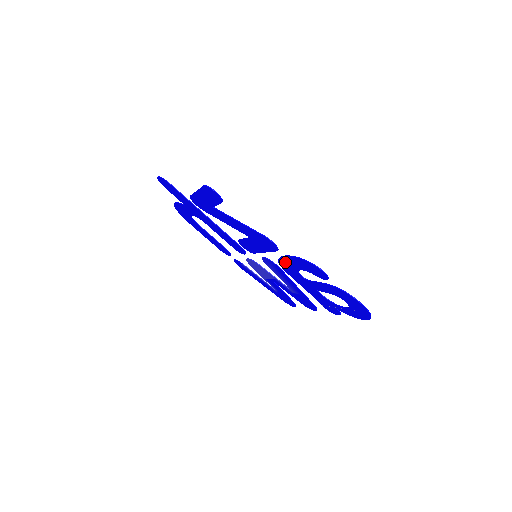
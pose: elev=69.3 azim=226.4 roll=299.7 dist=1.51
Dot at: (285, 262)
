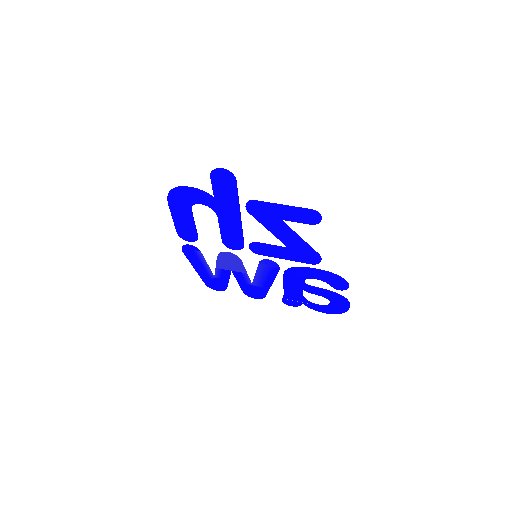
Dot at: (304, 271)
